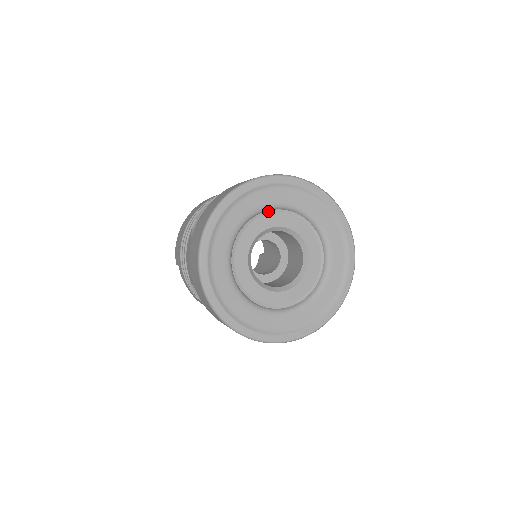
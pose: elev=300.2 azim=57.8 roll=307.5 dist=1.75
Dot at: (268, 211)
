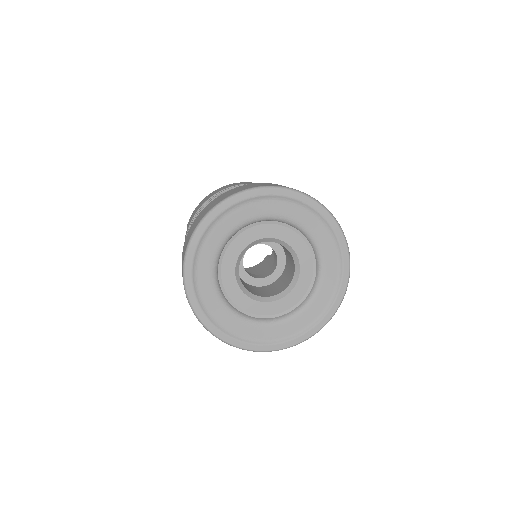
Dot at: (279, 222)
